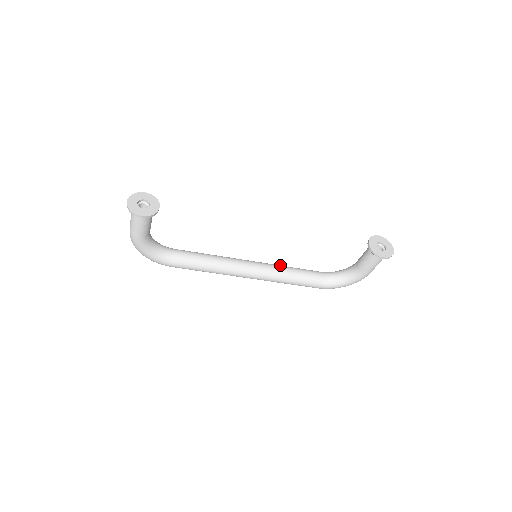
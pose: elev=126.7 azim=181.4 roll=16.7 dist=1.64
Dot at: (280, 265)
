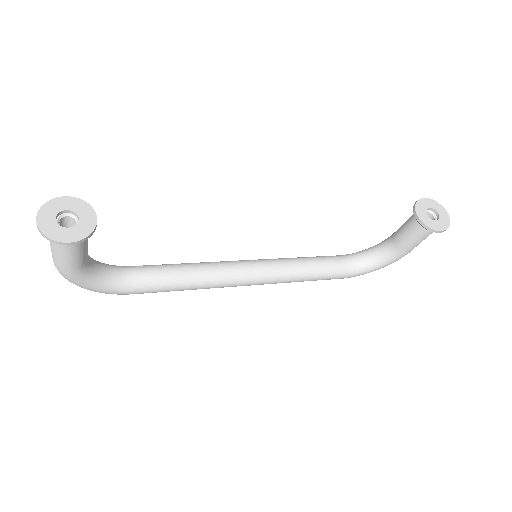
Dot at: (287, 258)
